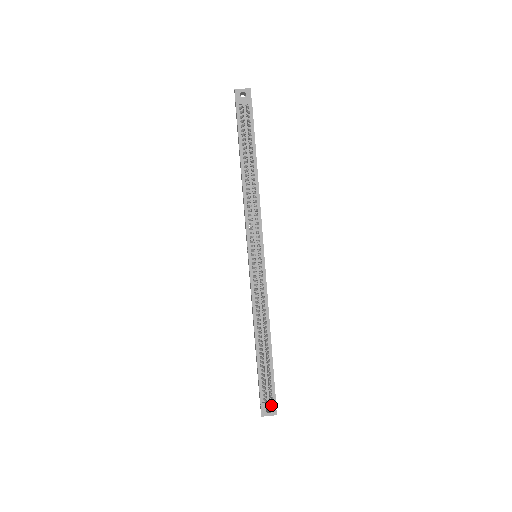
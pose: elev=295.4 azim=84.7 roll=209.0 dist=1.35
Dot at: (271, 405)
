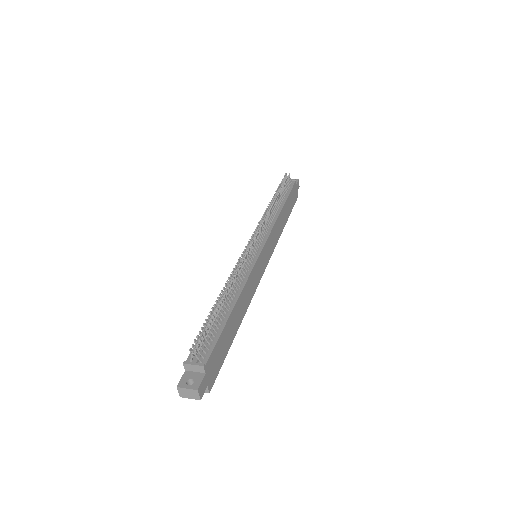
Dot at: (197, 376)
